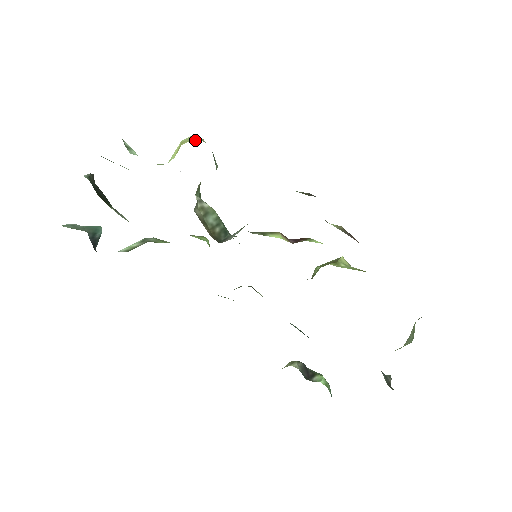
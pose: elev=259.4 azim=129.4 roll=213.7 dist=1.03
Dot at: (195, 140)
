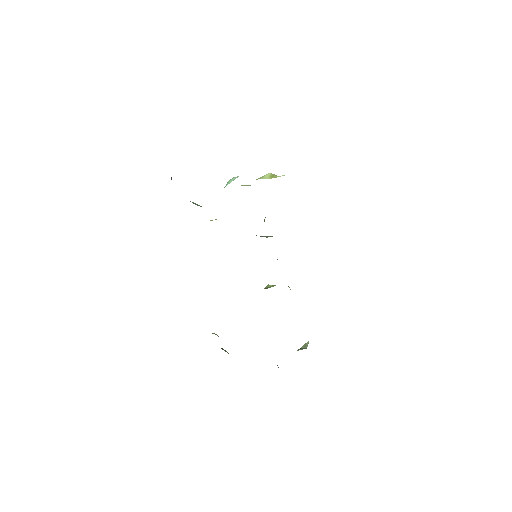
Dot at: occluded
